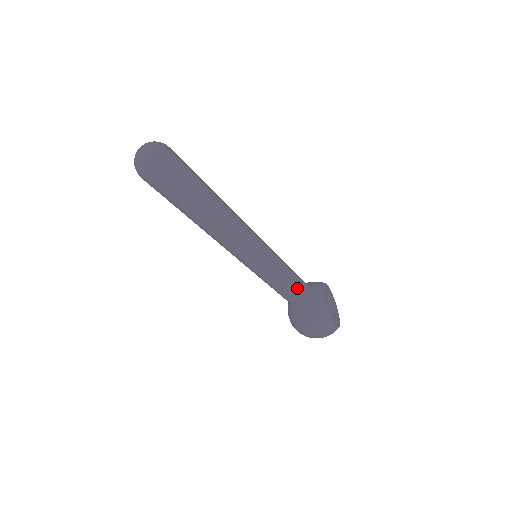
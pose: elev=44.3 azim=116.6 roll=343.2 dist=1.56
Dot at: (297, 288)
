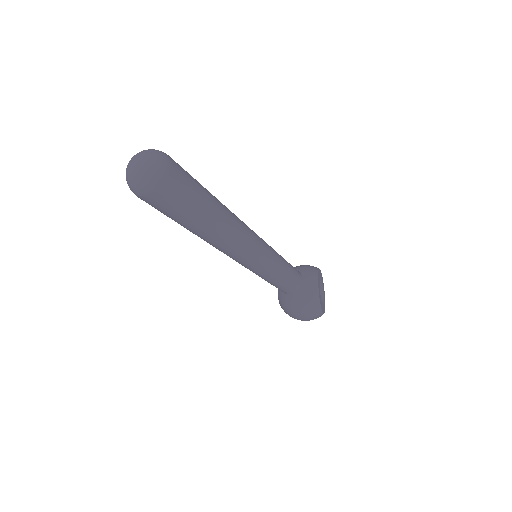
Dot at: (293, 285)
